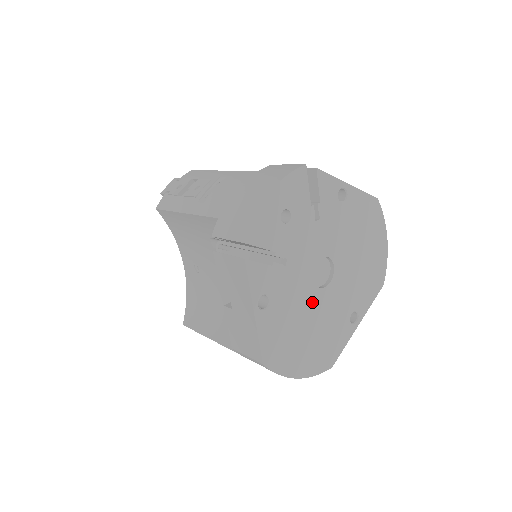
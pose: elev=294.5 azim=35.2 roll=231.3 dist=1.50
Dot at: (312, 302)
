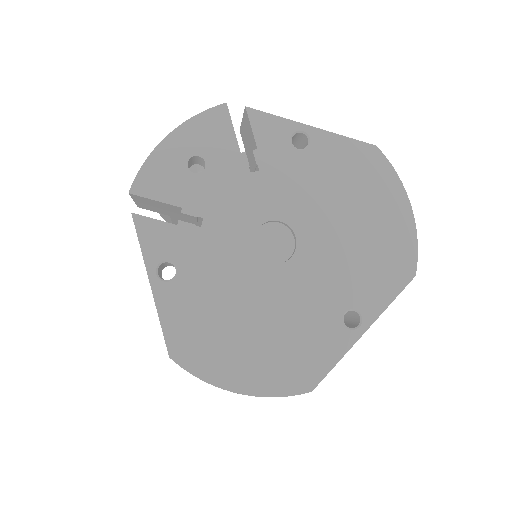
Dot at: (257, 282)
